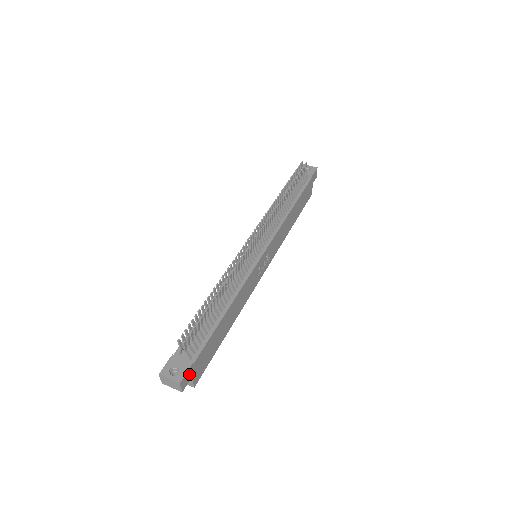
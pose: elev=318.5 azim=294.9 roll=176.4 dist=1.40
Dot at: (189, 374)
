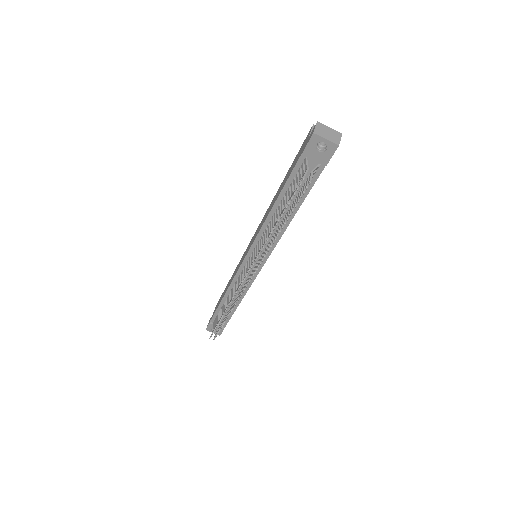
Dot at: occluded
